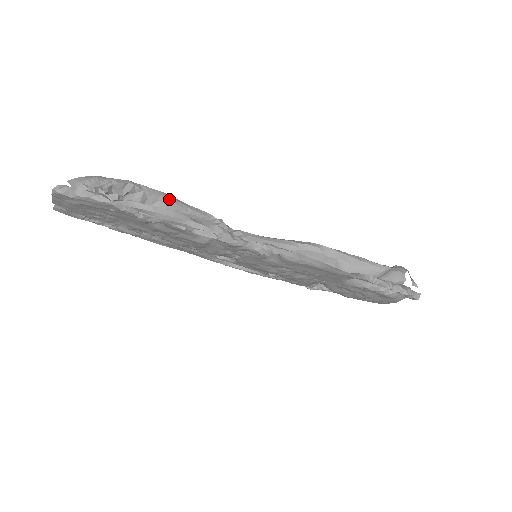
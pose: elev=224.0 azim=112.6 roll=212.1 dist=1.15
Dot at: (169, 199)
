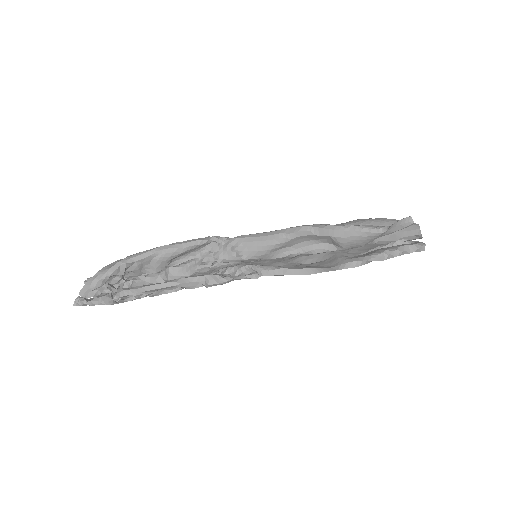
Dot at: (159, 253)
